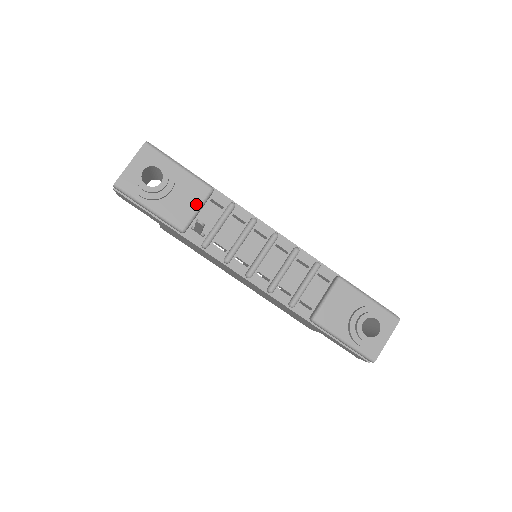
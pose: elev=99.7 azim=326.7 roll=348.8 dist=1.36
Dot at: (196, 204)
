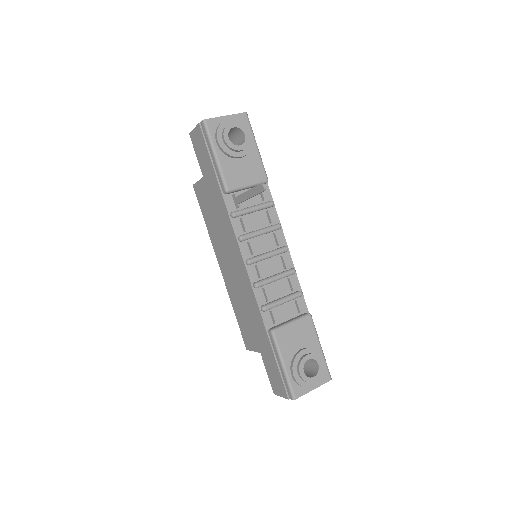
Dot at: (250, 181)
